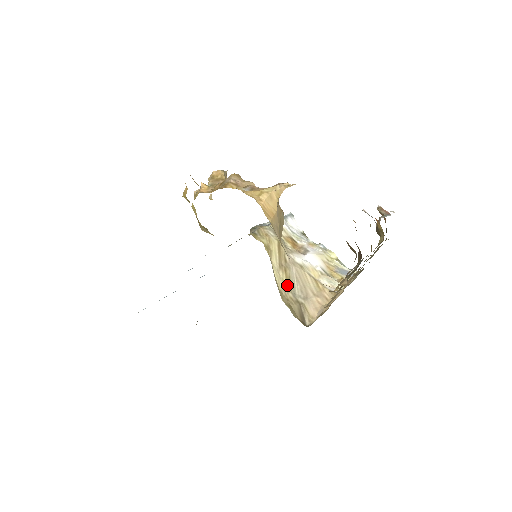
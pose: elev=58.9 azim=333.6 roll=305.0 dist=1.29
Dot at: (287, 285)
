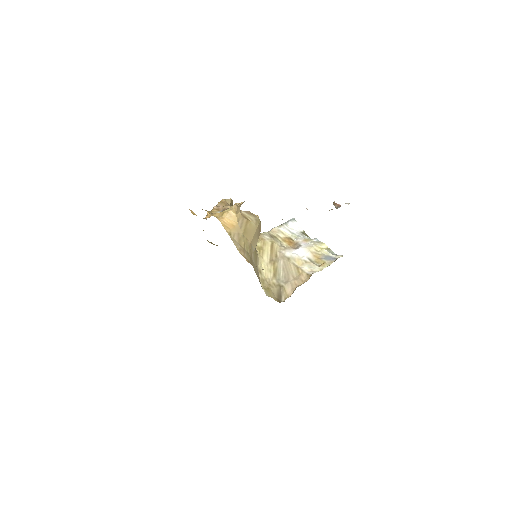
Dot at: (273, 274)
